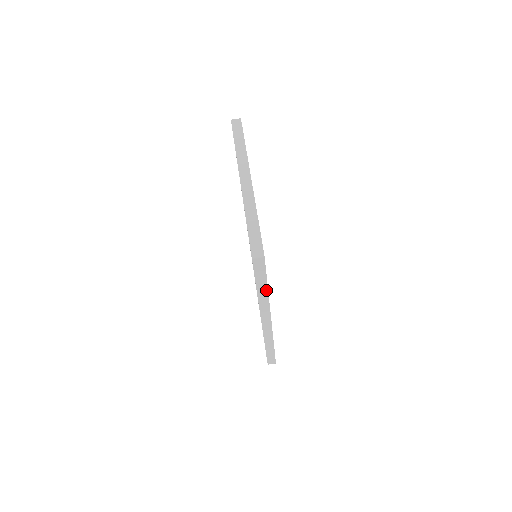
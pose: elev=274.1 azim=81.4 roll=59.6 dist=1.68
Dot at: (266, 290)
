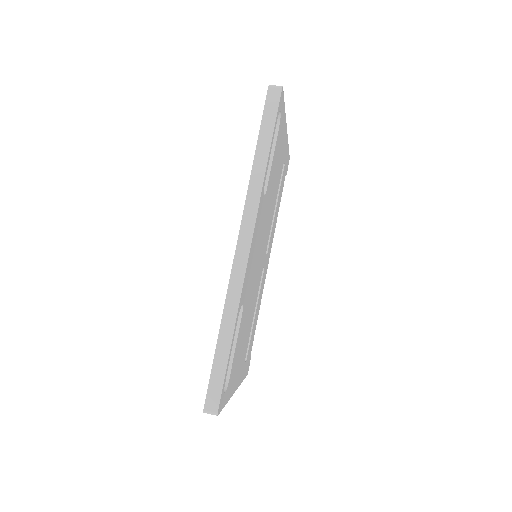
Dot at: (266, 158)
